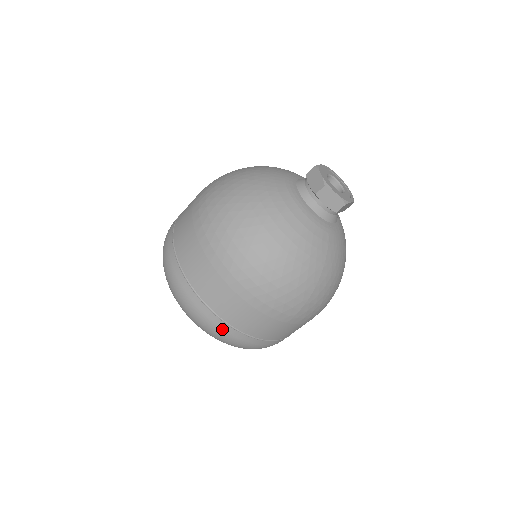
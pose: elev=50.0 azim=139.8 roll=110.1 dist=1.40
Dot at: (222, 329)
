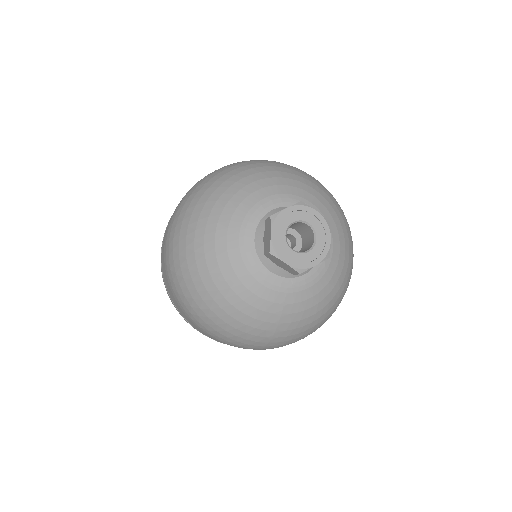
Dot at: occluded
